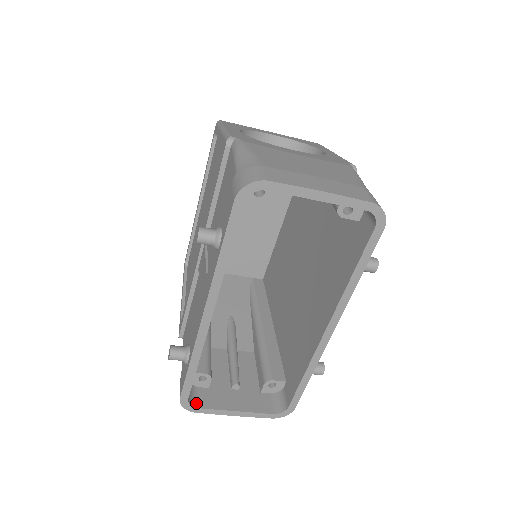
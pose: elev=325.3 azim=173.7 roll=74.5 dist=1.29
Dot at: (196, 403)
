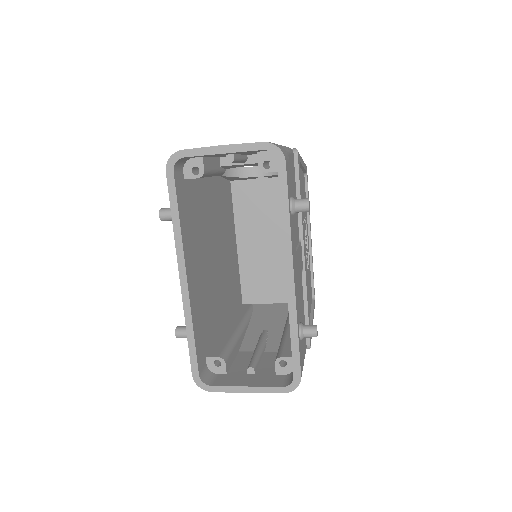
Dot at: (210, 383)
